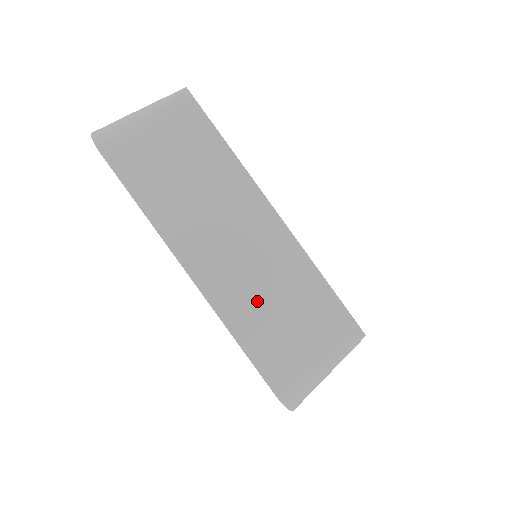
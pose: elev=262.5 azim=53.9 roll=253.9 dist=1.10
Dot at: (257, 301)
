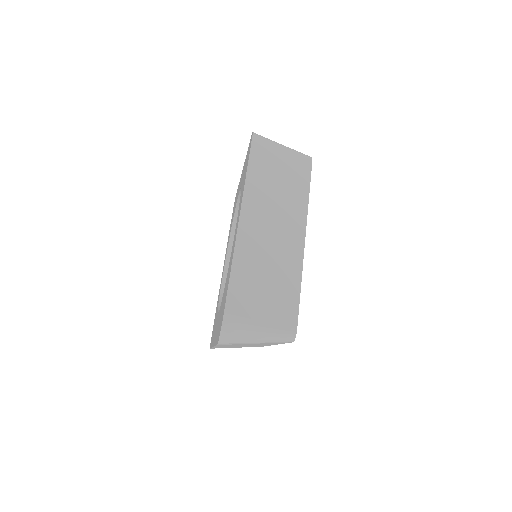
Dot at: occluded
